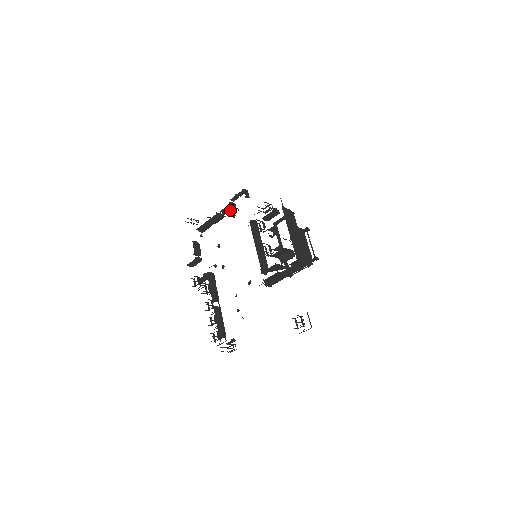
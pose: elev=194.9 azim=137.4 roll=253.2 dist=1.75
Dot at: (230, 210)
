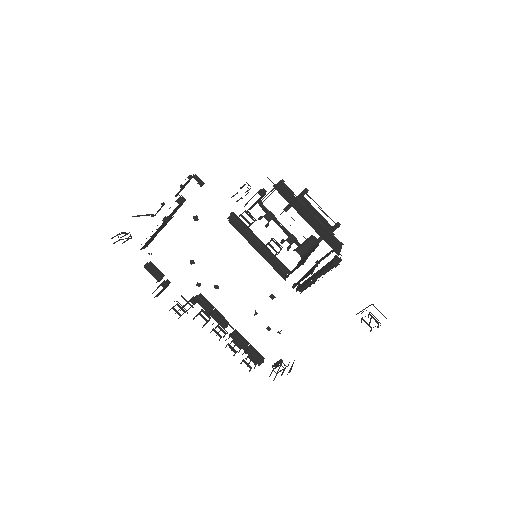
Dot at: (178, 208)
